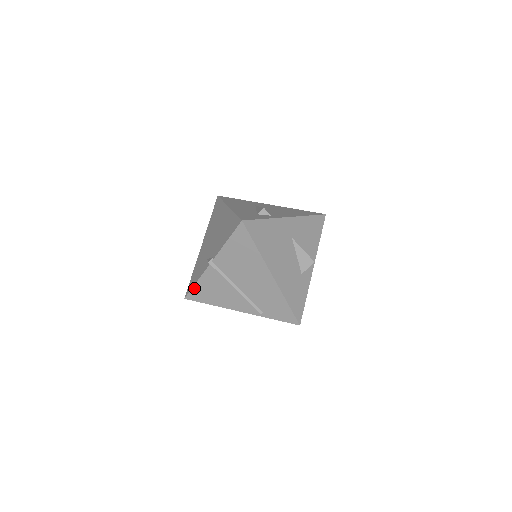
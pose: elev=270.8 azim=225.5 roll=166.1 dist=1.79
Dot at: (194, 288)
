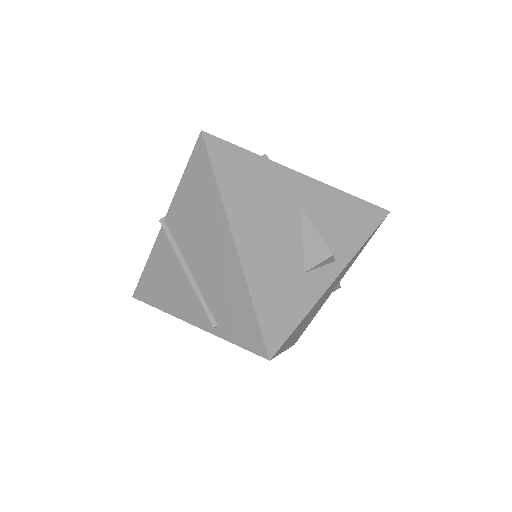
Dot at: (143, 275)
